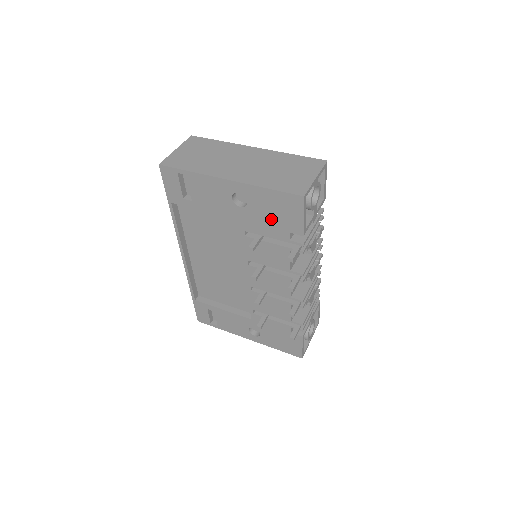
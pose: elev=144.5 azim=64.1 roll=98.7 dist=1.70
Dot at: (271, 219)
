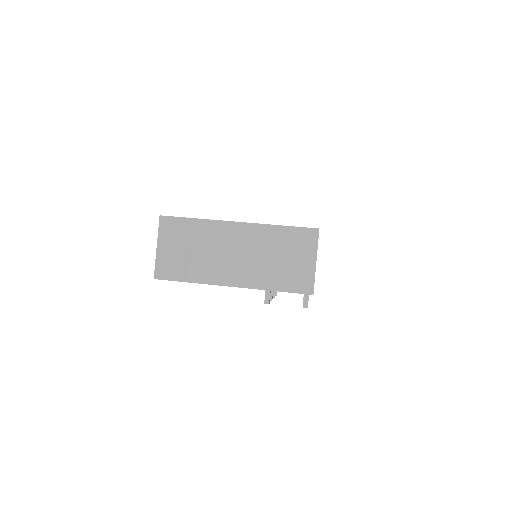
Dot at: occluded
